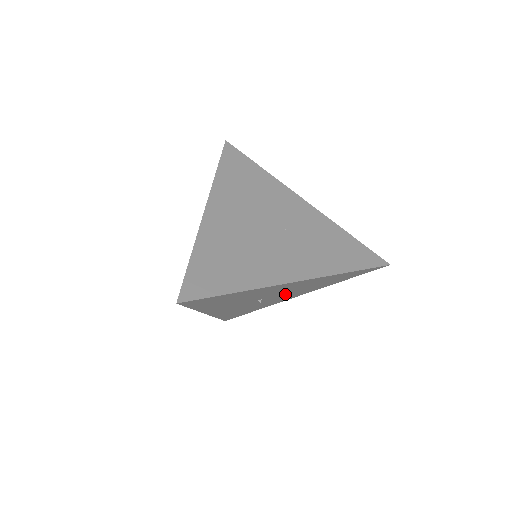
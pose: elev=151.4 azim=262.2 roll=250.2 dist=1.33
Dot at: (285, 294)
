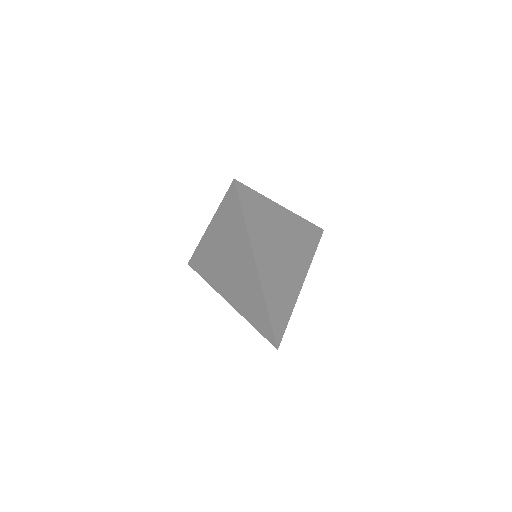
Dot at: occluded
